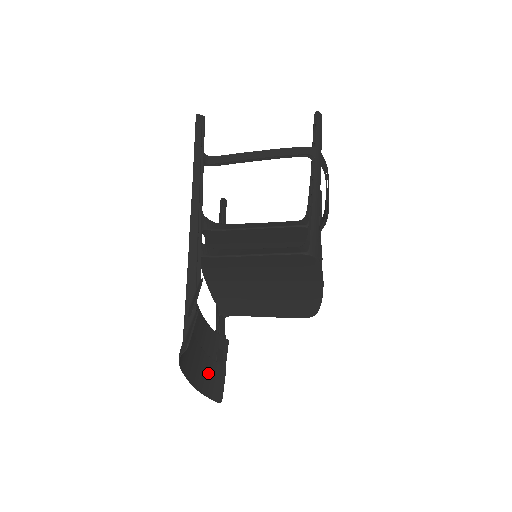
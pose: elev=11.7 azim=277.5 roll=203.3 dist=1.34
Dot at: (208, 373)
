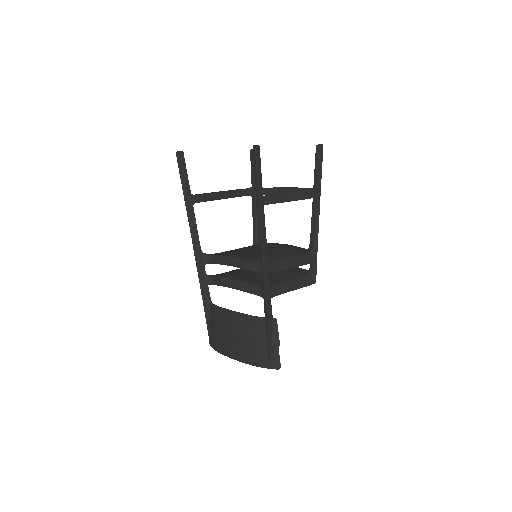
Dot at: (215, 335)
